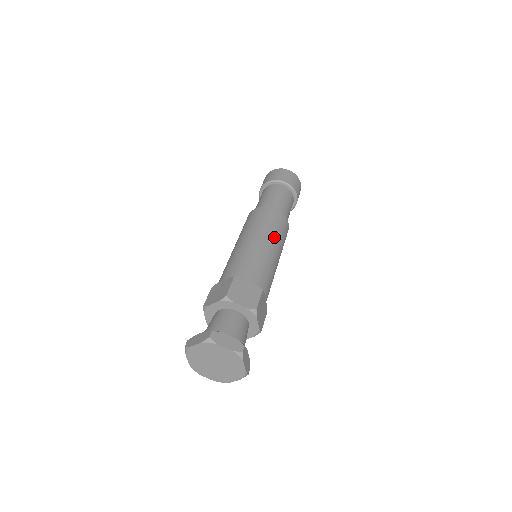
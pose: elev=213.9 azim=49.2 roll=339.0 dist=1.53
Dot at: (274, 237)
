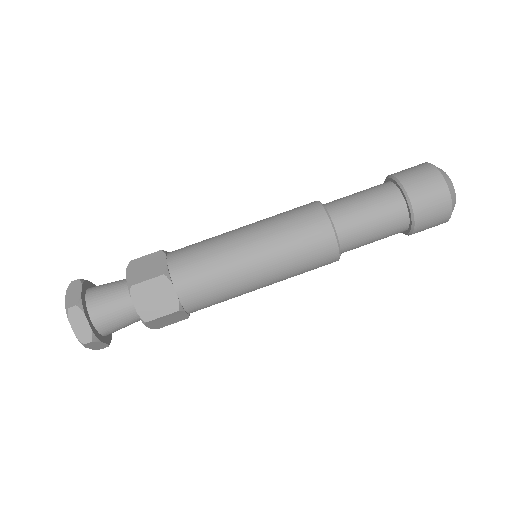
Dot at: (268, 234)
